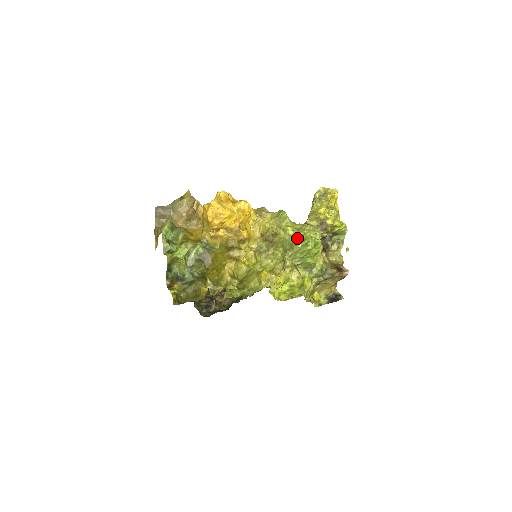
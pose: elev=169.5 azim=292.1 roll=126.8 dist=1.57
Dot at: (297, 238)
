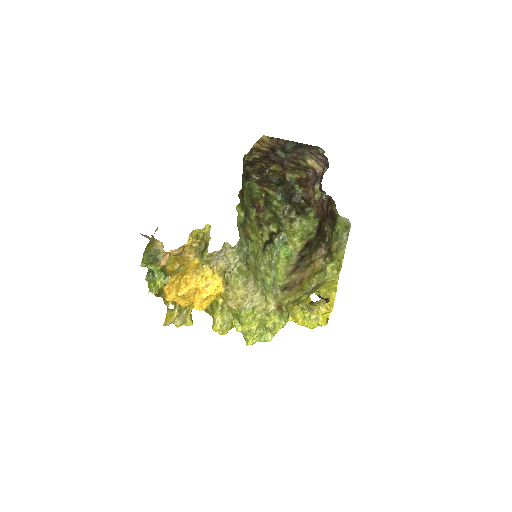
Dot at: (244, 336)
